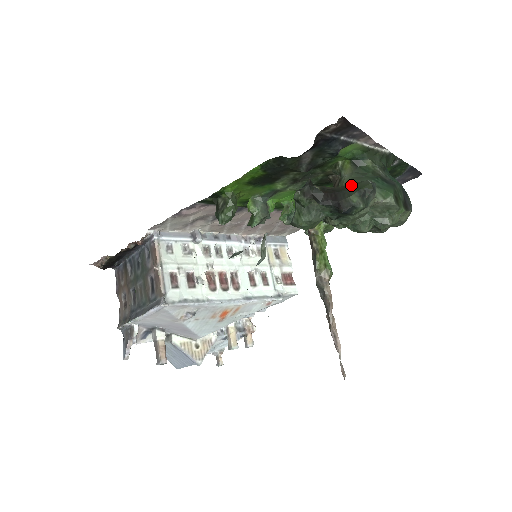
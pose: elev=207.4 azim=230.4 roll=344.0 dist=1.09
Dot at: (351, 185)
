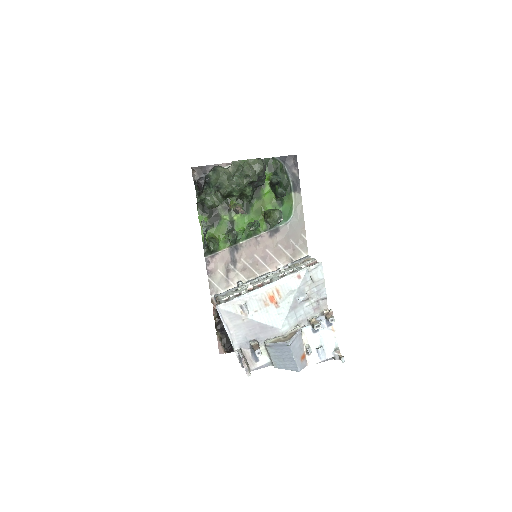
Dot at: occluded
